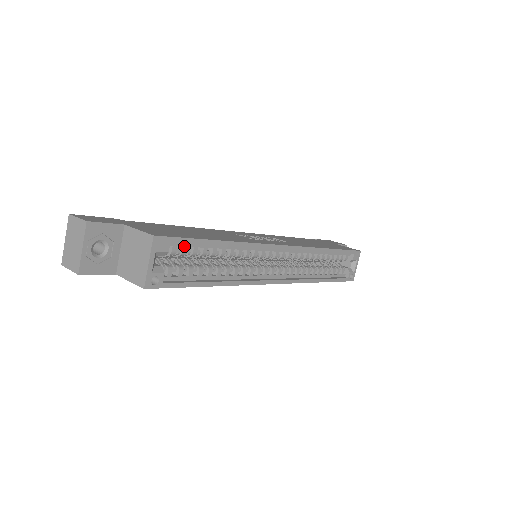
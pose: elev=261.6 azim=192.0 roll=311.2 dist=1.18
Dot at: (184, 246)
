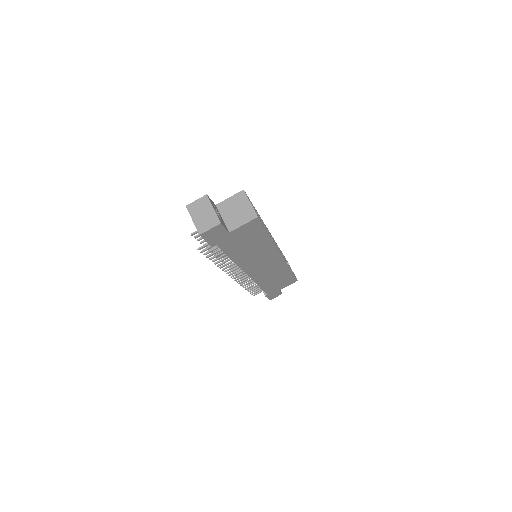
Dot at: occluded
